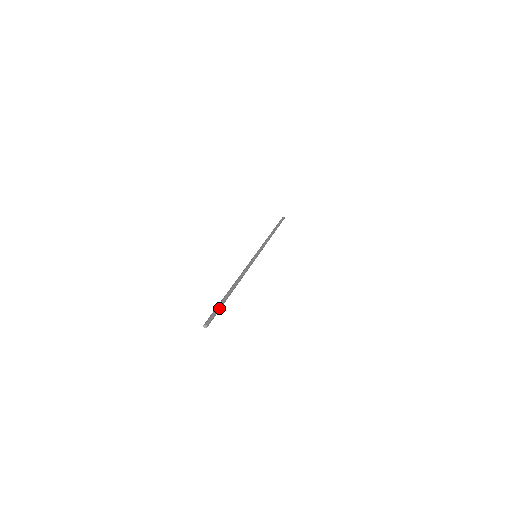
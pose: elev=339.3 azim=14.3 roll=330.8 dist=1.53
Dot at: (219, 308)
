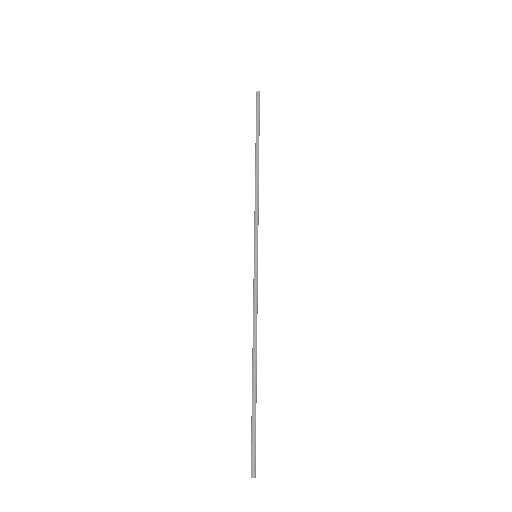
Dot at: (255, 430)
